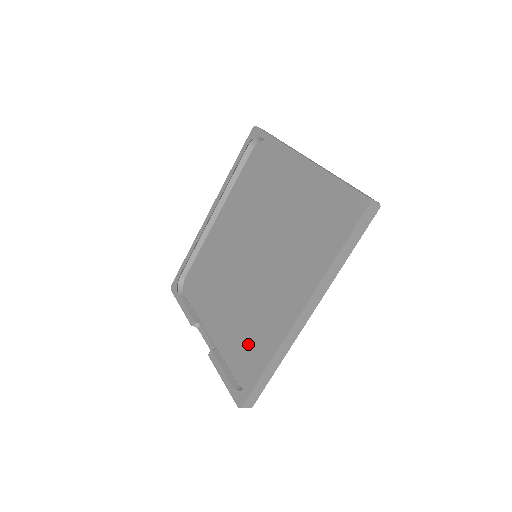
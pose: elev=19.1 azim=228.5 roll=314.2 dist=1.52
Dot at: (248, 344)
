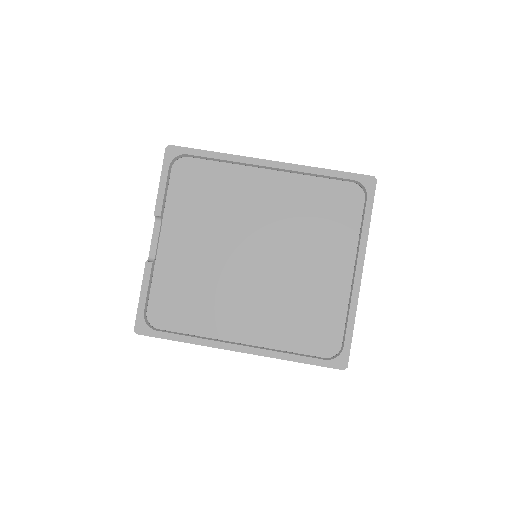
Dot at: (183, 300)
